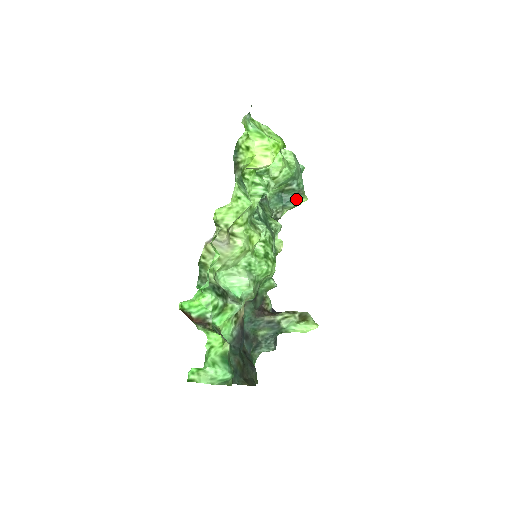
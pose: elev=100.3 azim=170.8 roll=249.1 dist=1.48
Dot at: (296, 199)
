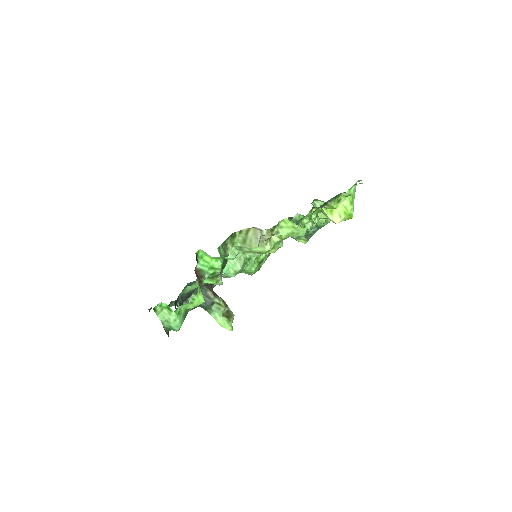
Dot at: (301, 237)
